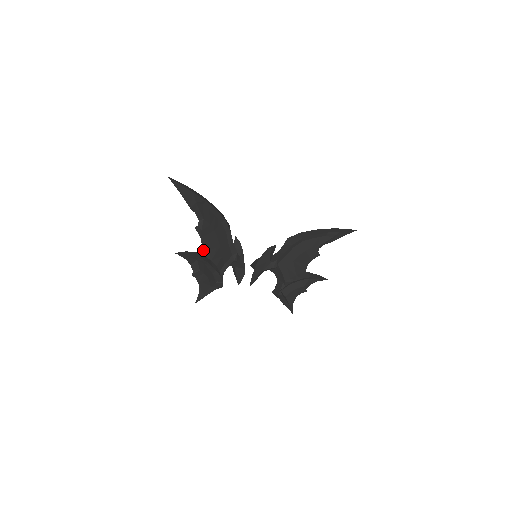
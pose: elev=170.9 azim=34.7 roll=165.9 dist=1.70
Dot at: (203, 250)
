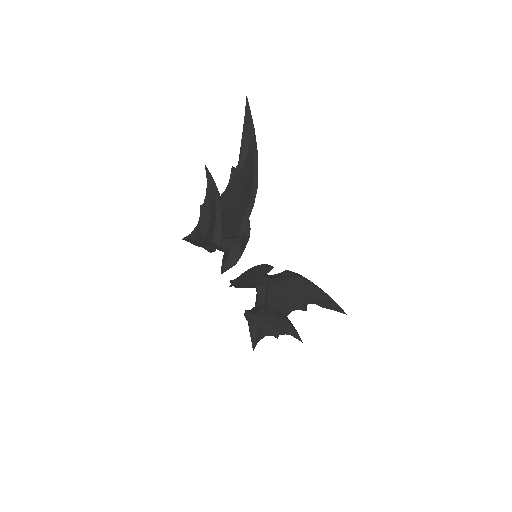
Dot at: (223, 195)
